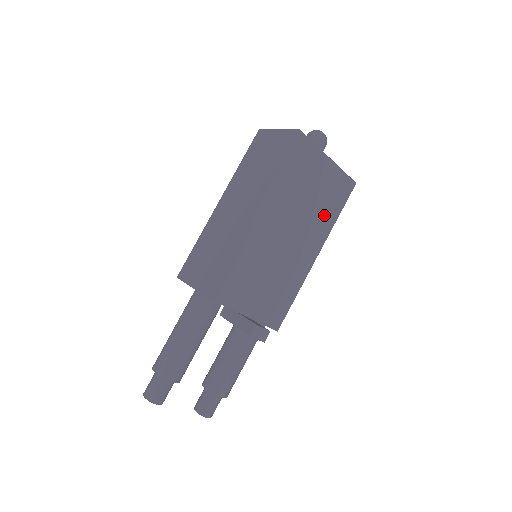
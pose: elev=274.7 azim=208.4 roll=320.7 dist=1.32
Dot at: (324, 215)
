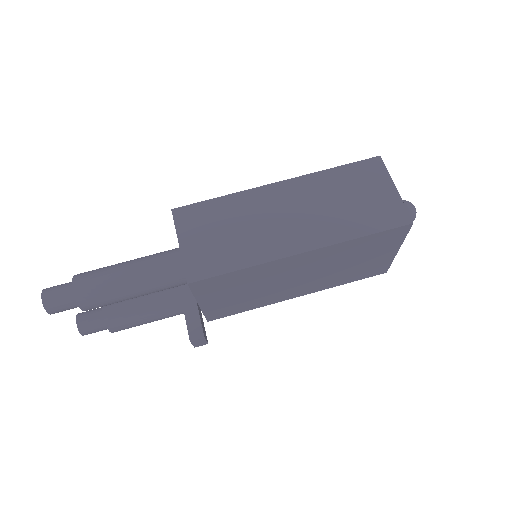
Dot at: (340, 278)
